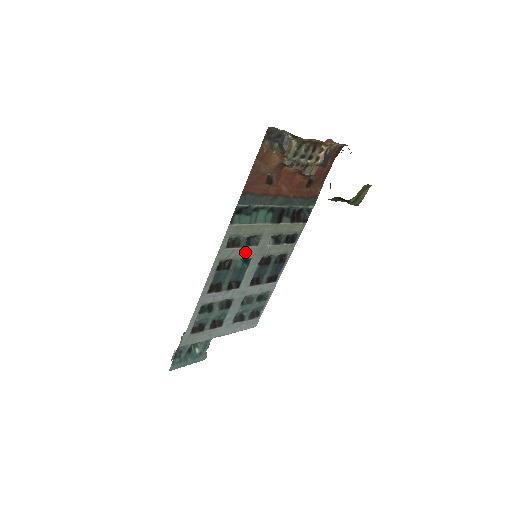
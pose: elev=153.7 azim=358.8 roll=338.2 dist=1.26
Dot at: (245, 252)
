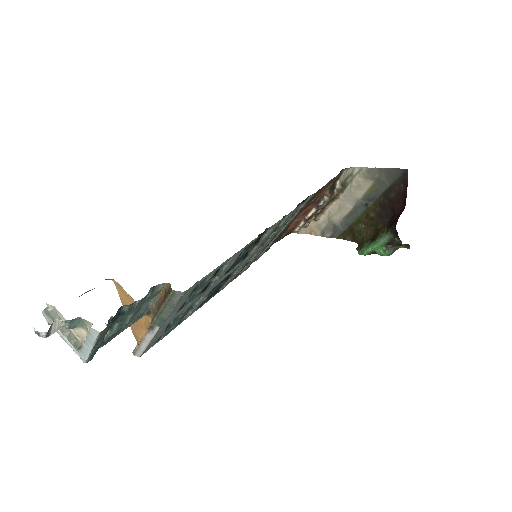
Dot at: (261, 243)
